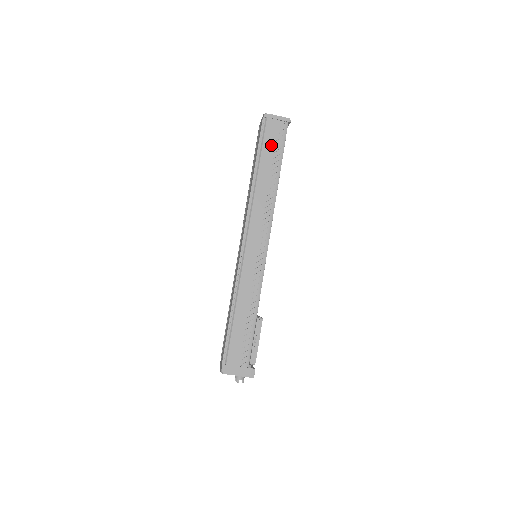
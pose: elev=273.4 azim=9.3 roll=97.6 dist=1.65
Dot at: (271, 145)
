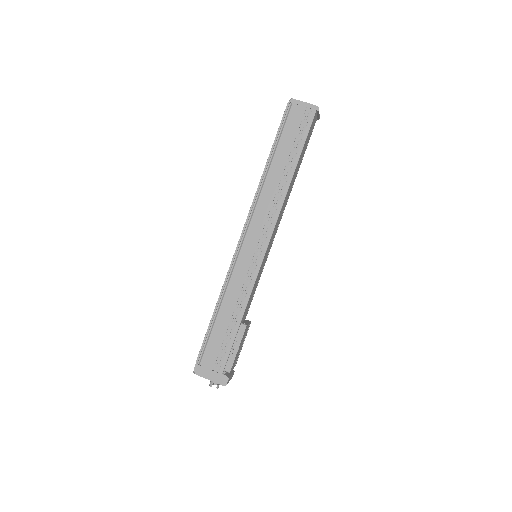
Dot at: (291, 135)
